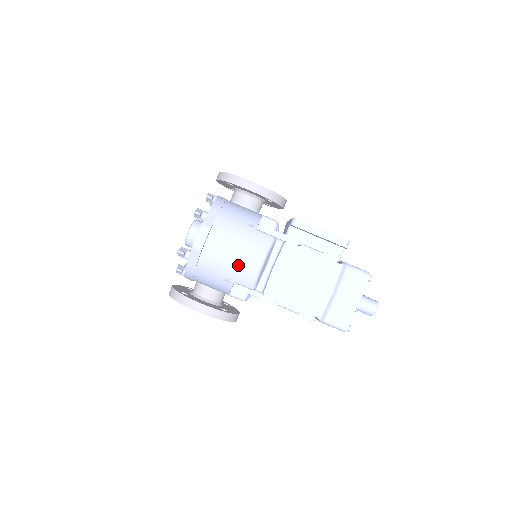
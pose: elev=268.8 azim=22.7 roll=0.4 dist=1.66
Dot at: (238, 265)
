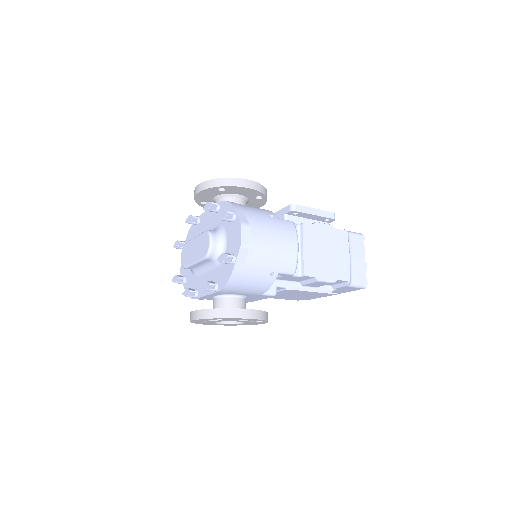
Dot at: (280, 253)
